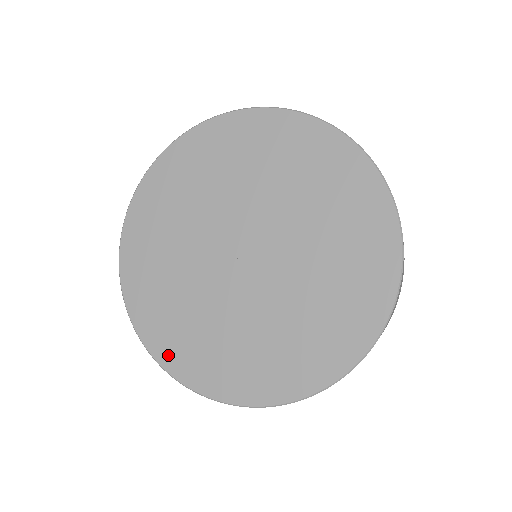
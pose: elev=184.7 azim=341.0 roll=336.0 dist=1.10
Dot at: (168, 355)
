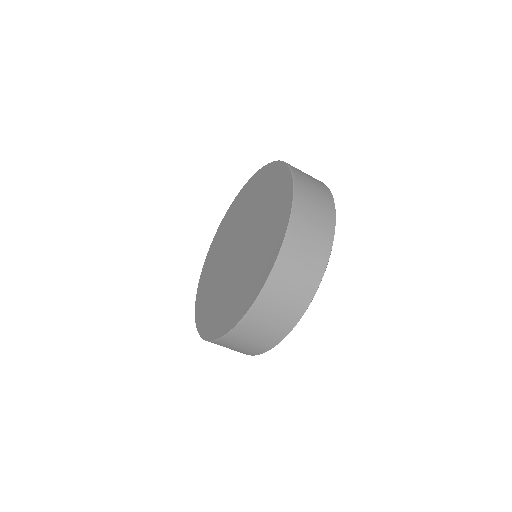
Dot at: (202, 324)
